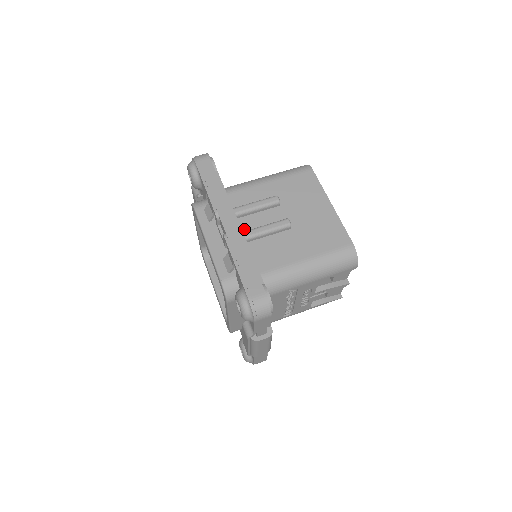
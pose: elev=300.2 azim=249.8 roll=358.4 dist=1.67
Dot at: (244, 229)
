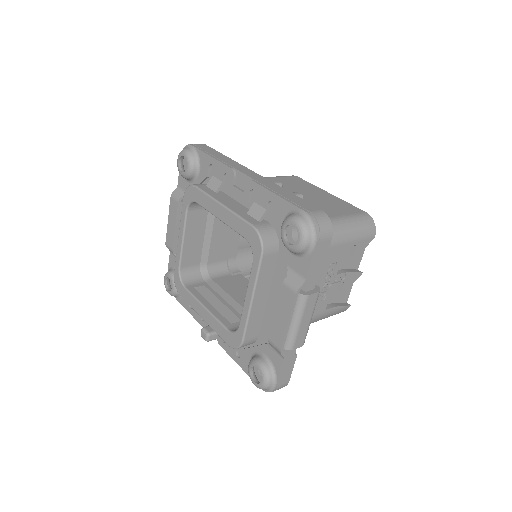
Dot at: occluded
